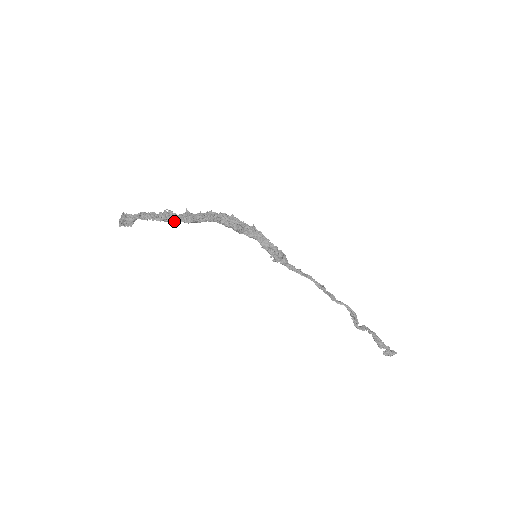
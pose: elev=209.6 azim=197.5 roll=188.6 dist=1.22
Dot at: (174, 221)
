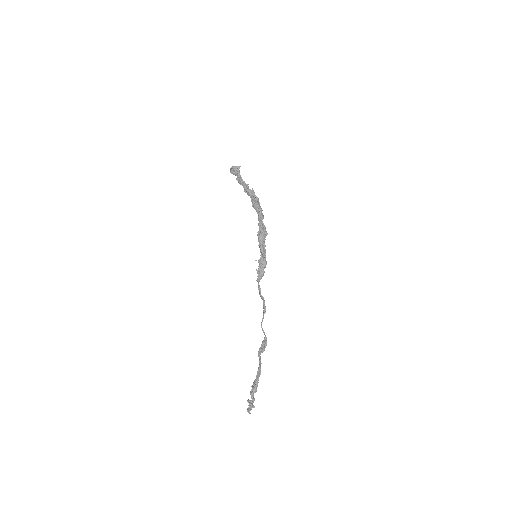
Dot at: (253, 194)
